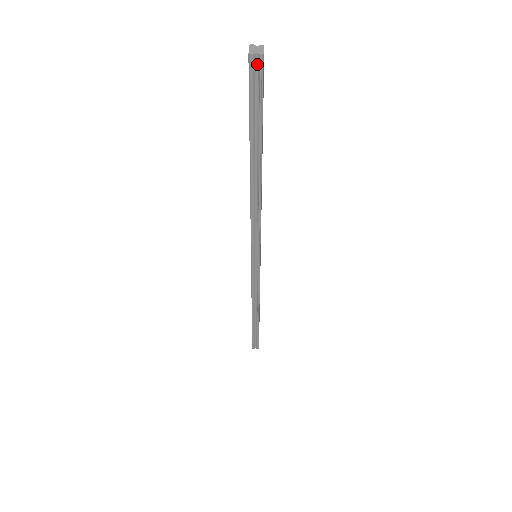
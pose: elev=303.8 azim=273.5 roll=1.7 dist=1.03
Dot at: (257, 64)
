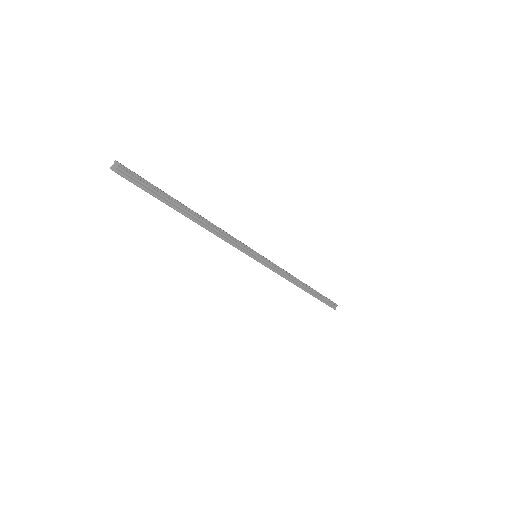
Dot at: (123, 171)
